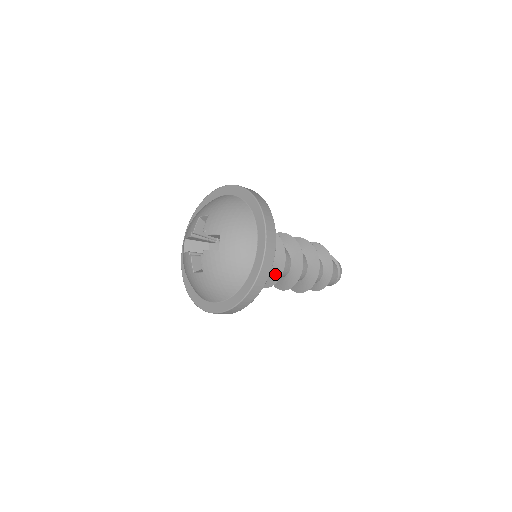
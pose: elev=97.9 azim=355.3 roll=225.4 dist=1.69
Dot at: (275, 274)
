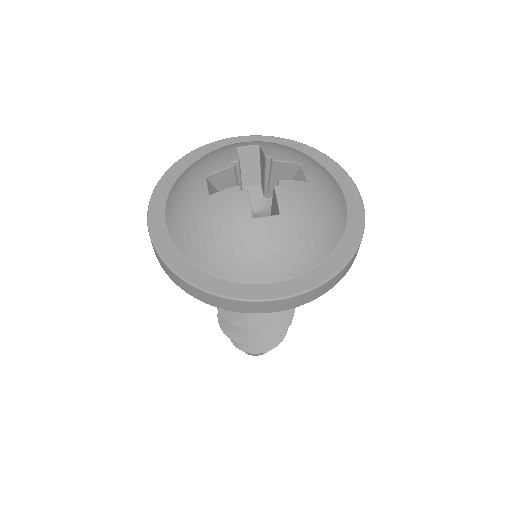
Dot at: occluded
